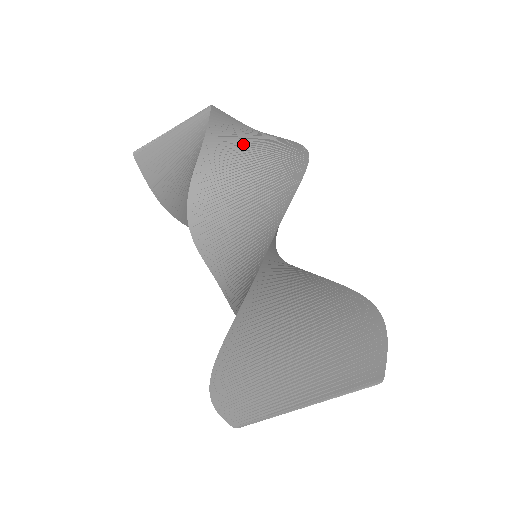
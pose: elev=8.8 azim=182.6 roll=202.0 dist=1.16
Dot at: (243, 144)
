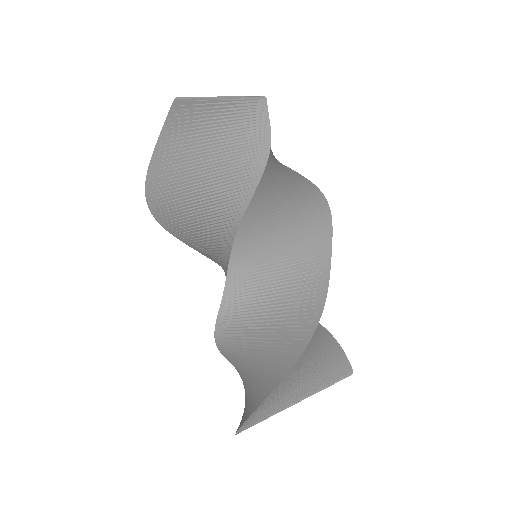
Dot at: occluded
